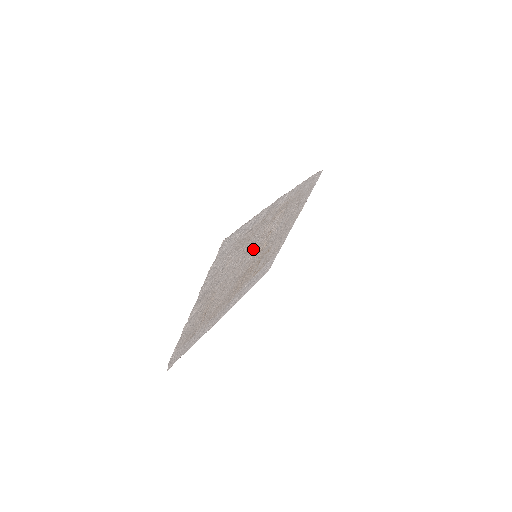
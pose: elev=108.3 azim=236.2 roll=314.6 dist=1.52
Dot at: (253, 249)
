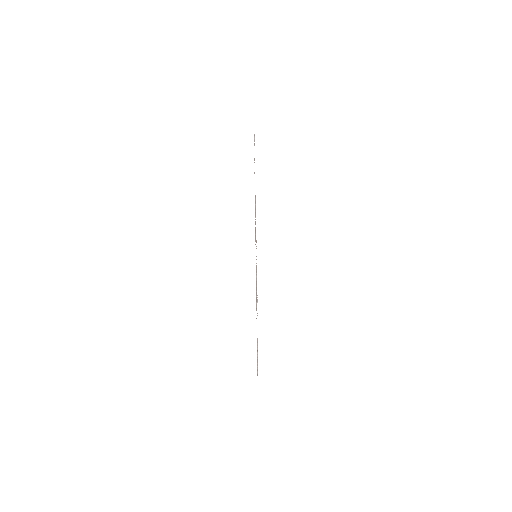
Dot at: occluded
